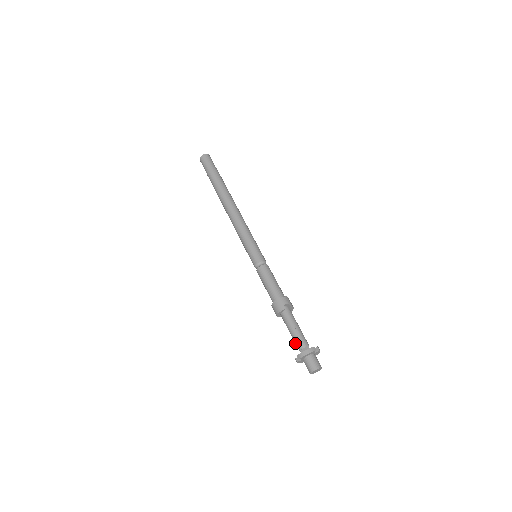
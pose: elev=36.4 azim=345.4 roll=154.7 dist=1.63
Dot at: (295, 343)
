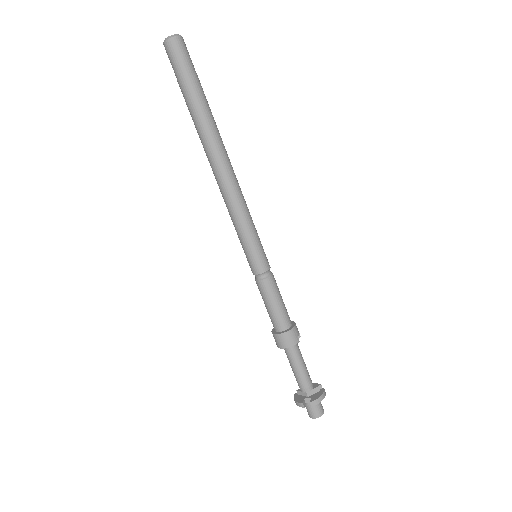
Dot at: (300, 383)
